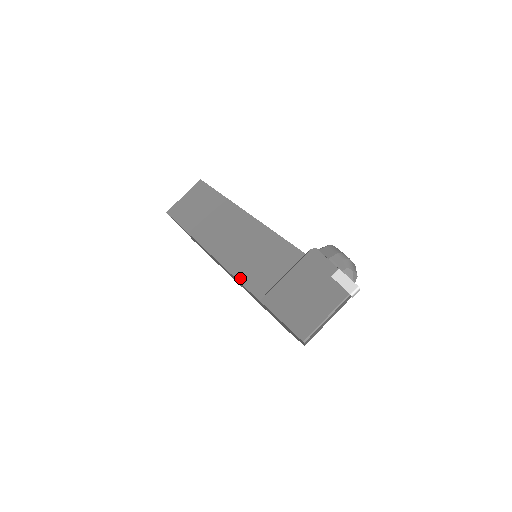
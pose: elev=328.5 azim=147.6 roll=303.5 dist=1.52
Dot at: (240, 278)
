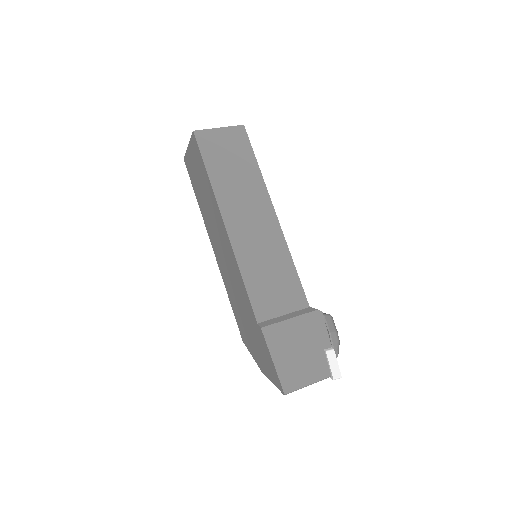
Dot at: (248, 286)
